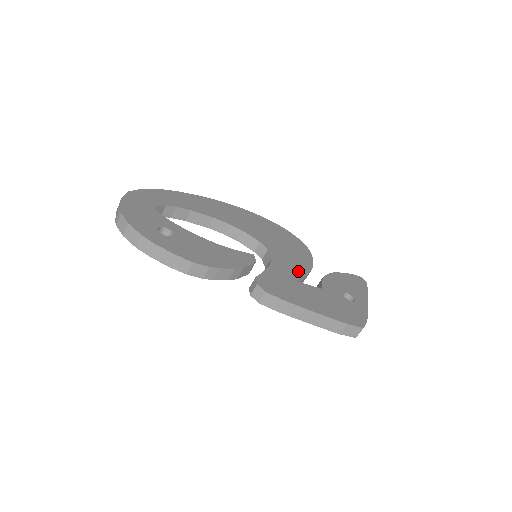
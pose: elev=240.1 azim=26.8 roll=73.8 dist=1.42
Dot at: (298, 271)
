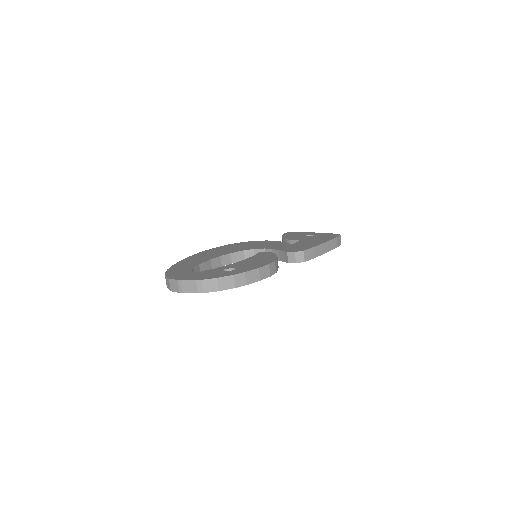
Dot at: (280, 244)
